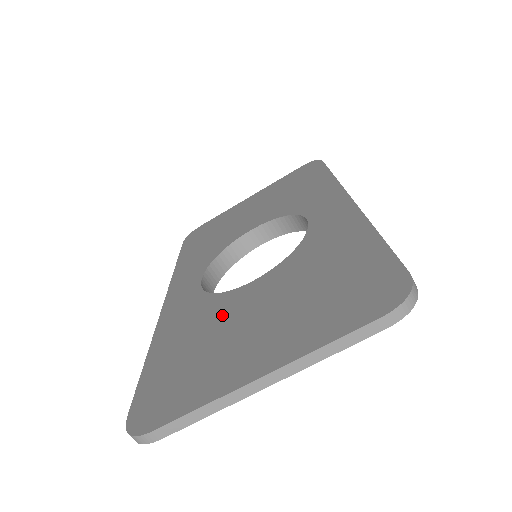
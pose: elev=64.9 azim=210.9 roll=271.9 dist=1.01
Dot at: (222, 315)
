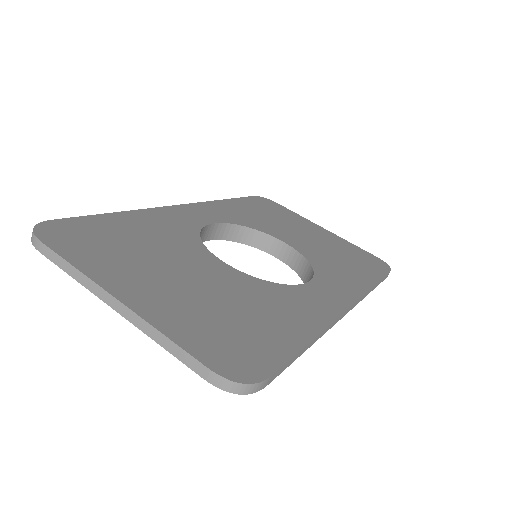
Dot at: (177, 251)
